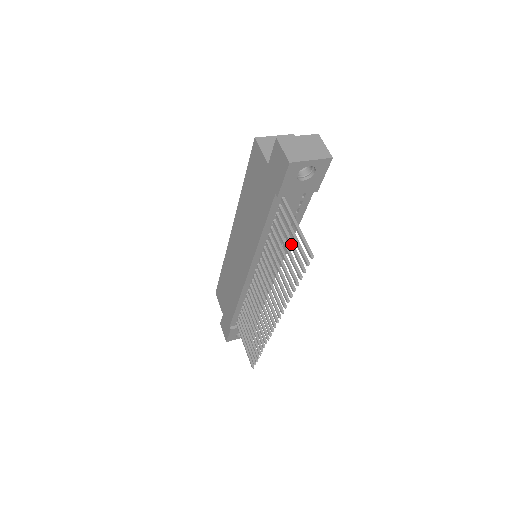
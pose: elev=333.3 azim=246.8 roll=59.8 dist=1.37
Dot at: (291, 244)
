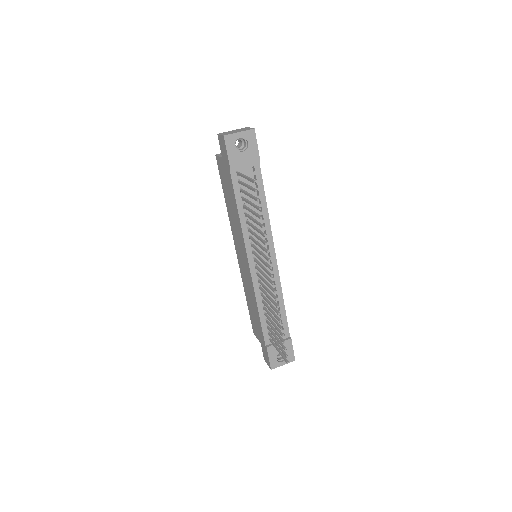
Dot at: (249, 194)
